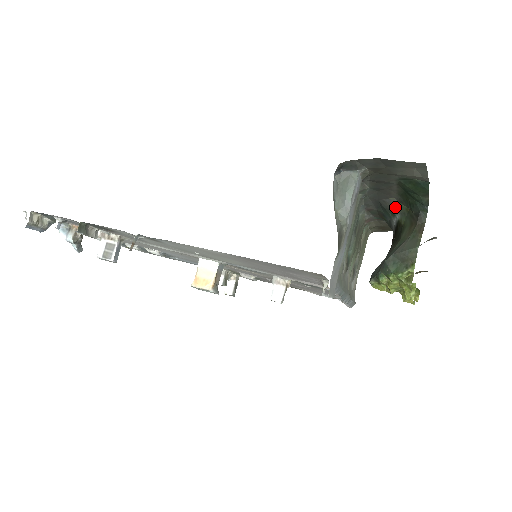
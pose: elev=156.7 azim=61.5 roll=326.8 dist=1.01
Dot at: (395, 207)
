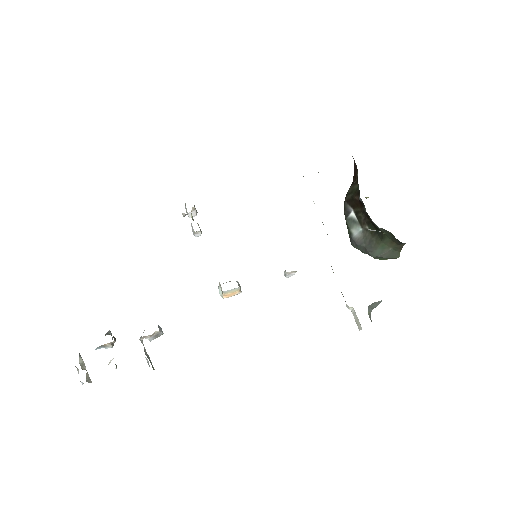
Dot at: occluded
